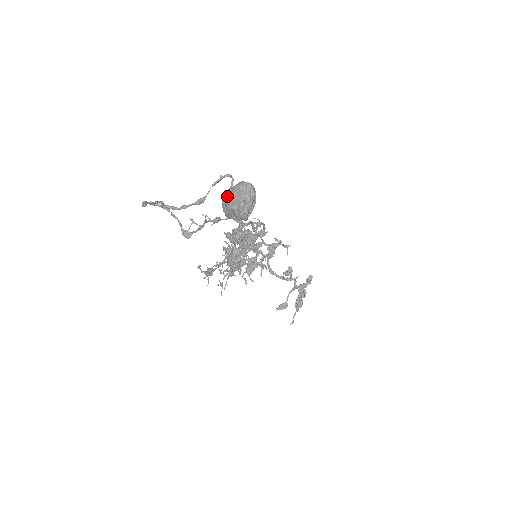
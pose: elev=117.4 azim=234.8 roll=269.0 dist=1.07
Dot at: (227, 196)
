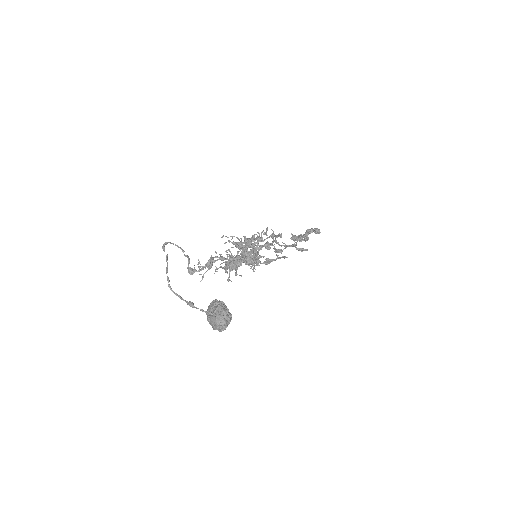
Dot at: occluded
